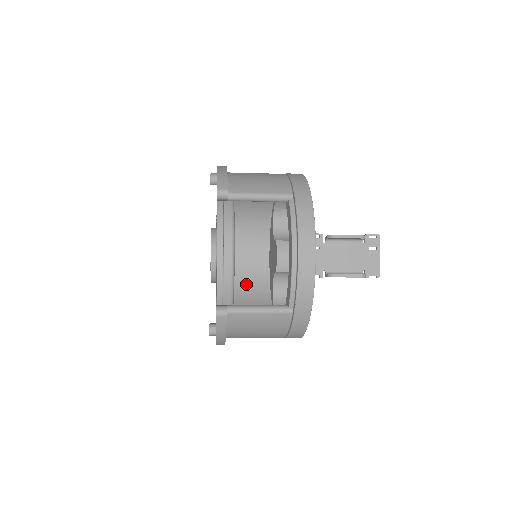
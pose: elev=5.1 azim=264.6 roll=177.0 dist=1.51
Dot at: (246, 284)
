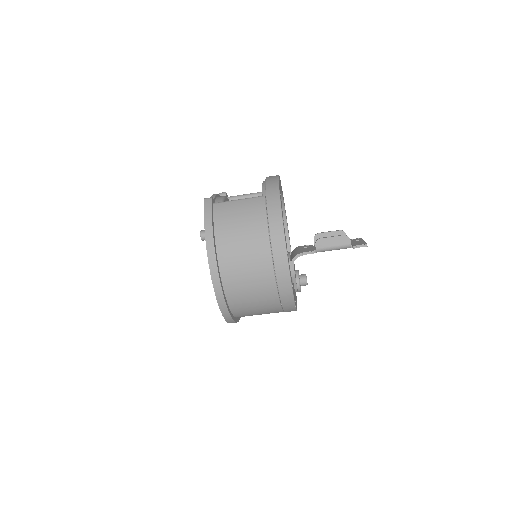
Dot at: occluded
